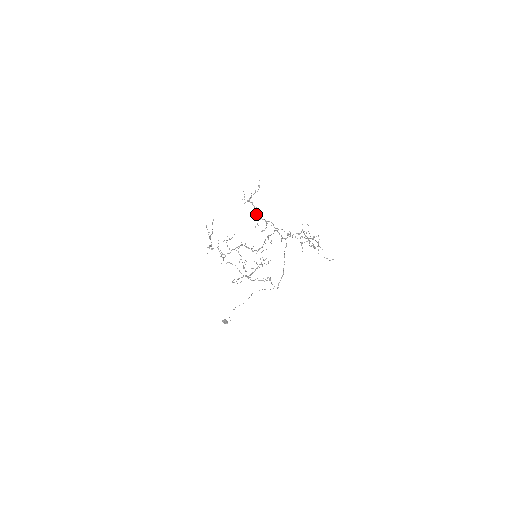
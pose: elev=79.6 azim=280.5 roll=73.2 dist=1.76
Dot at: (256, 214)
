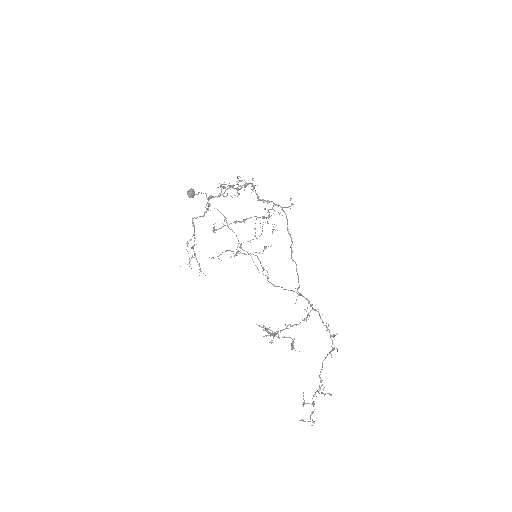
Dot at: (270, 342)
